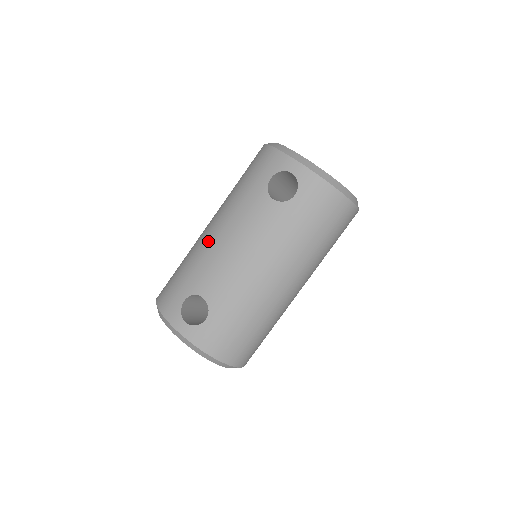
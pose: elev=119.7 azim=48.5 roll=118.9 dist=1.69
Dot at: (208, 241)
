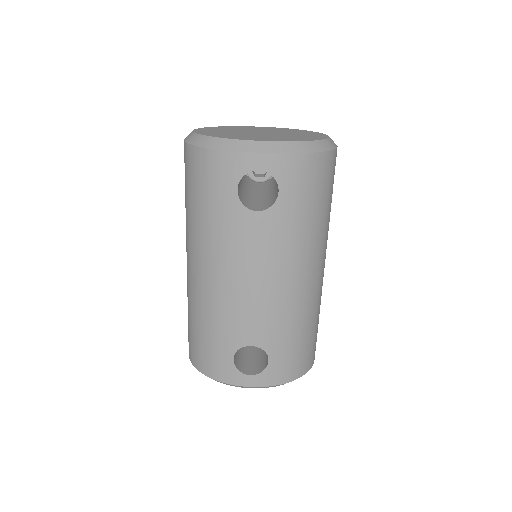
Dot at: (212, 291)
